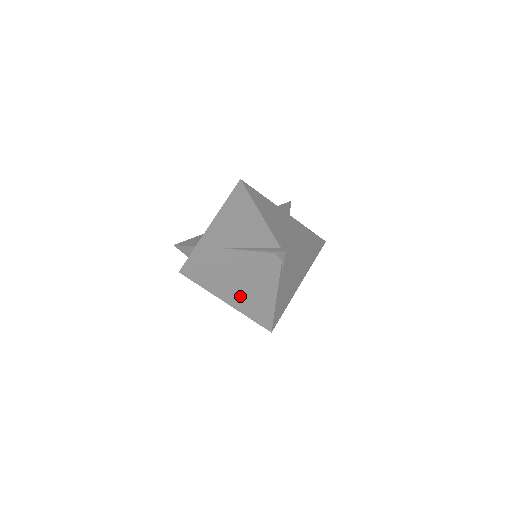
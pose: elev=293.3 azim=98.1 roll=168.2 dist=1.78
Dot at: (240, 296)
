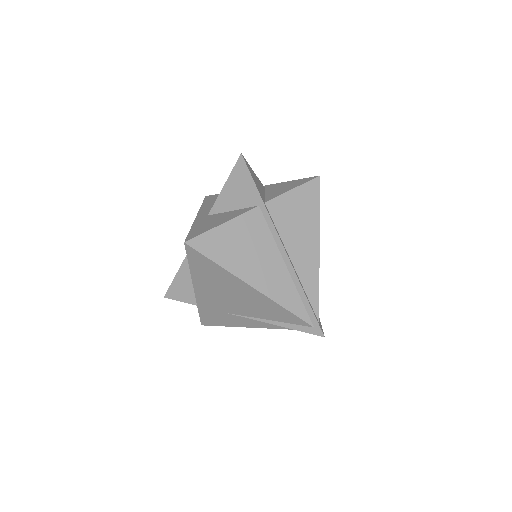
Dot at: occluded
